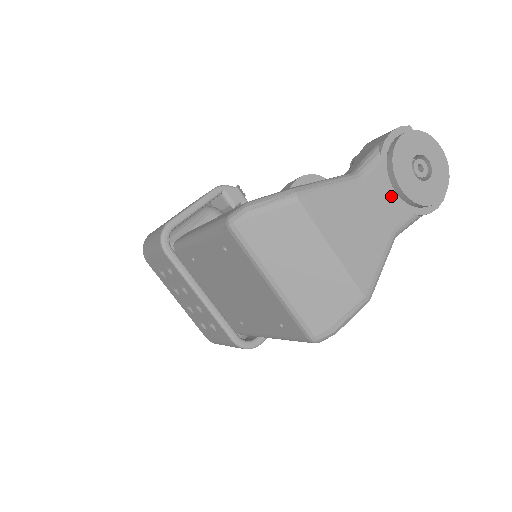
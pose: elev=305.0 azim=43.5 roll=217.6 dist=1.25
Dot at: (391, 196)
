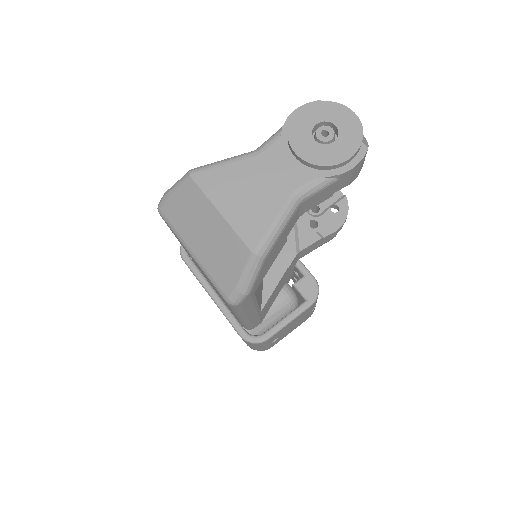
Dot at: (291, 163)
